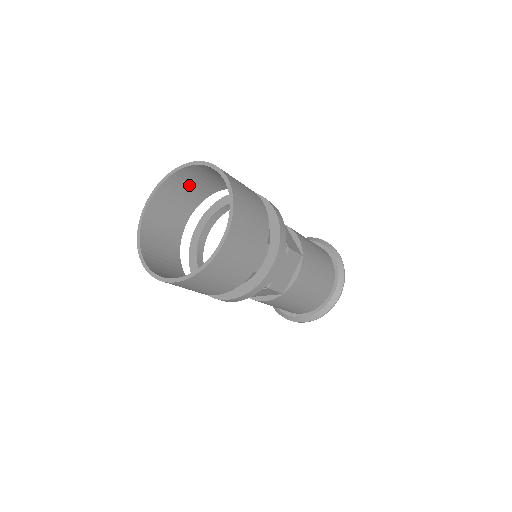
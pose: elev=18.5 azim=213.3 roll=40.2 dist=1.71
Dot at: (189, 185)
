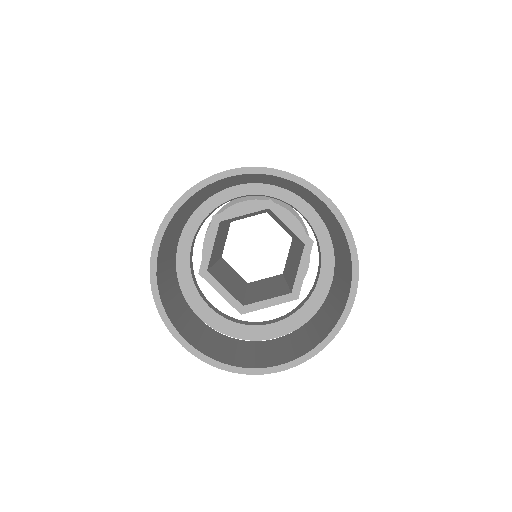
Dot at: (200, 196)
